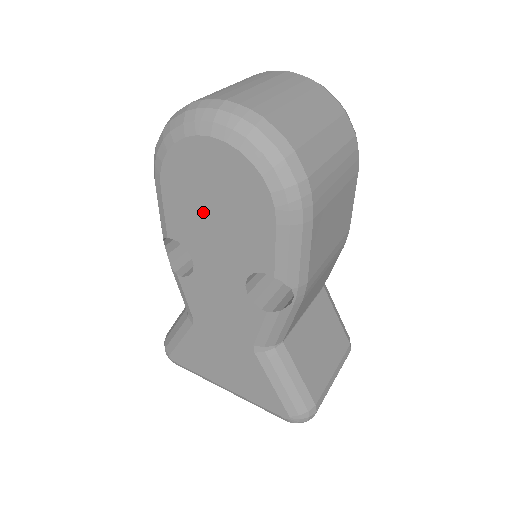
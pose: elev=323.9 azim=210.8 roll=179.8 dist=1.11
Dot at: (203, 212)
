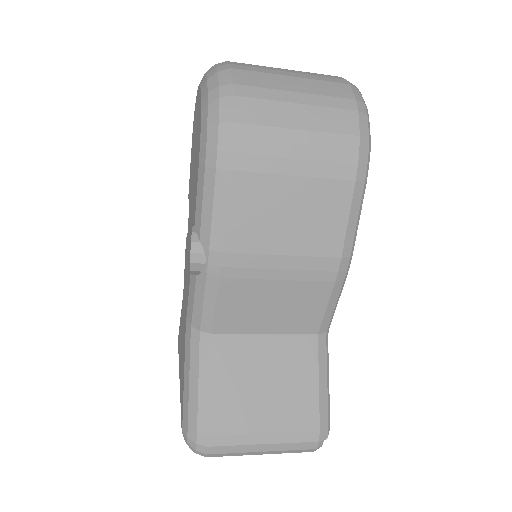
Dot at: (193, 164)
